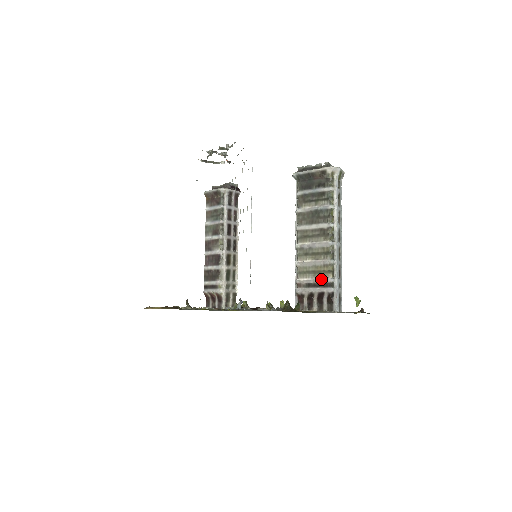
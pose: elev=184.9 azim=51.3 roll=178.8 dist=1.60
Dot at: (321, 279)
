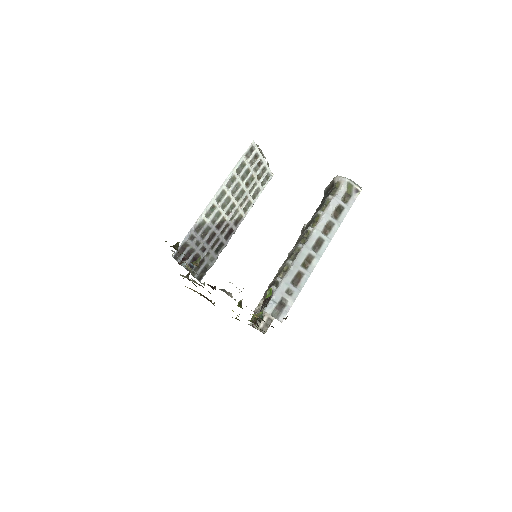
Dot at: (275, 278)
